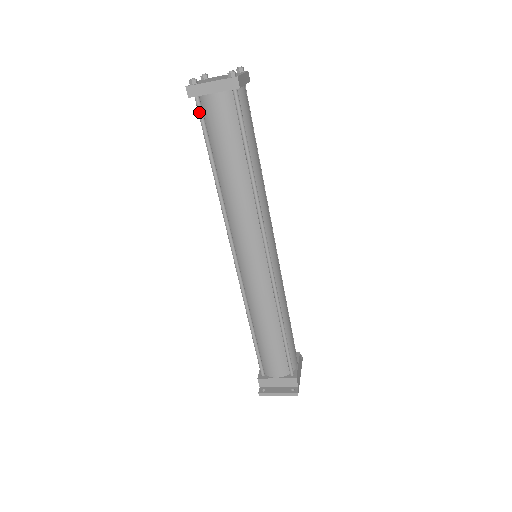
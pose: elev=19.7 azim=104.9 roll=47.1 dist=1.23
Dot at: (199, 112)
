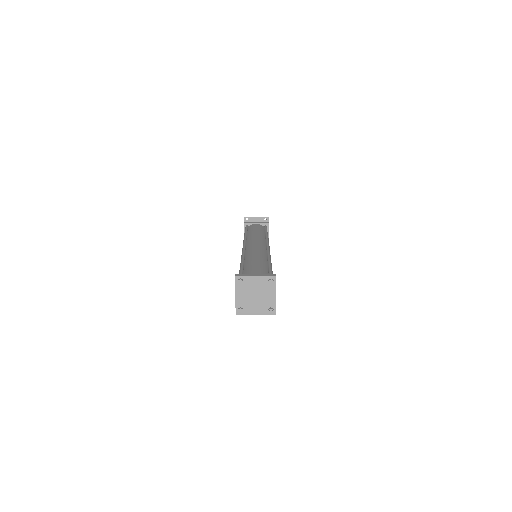
Dot at: occluded
